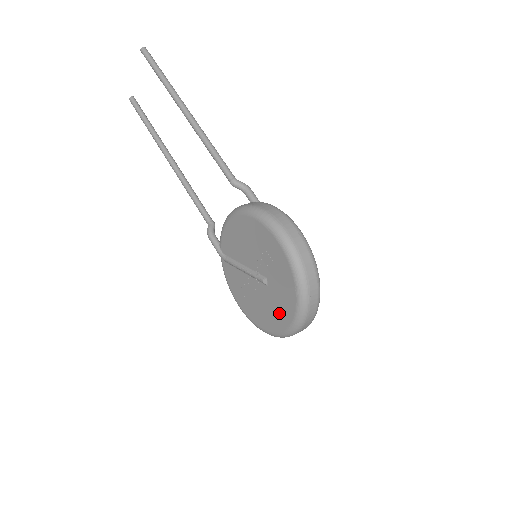
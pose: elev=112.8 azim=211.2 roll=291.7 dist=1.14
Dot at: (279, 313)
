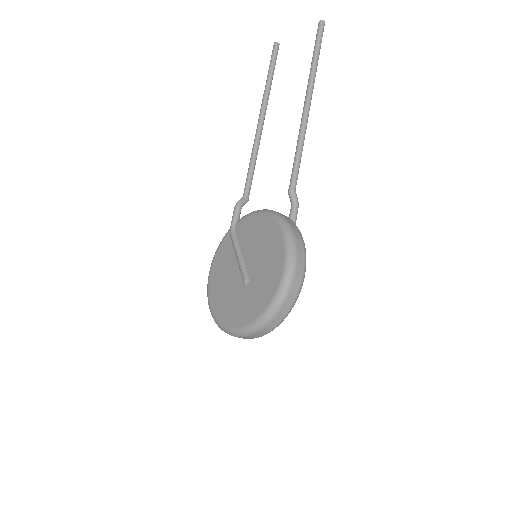
Dot at: (234, 312)
